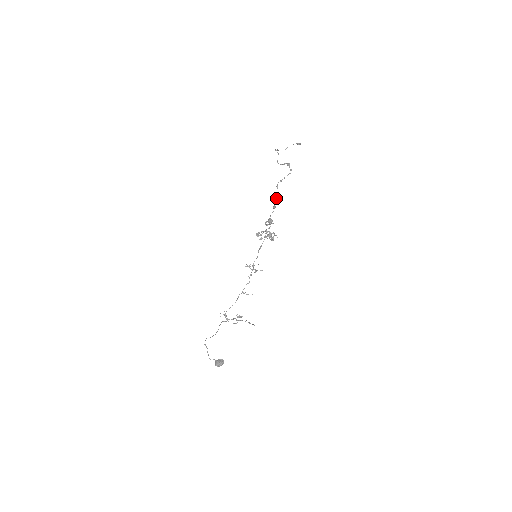
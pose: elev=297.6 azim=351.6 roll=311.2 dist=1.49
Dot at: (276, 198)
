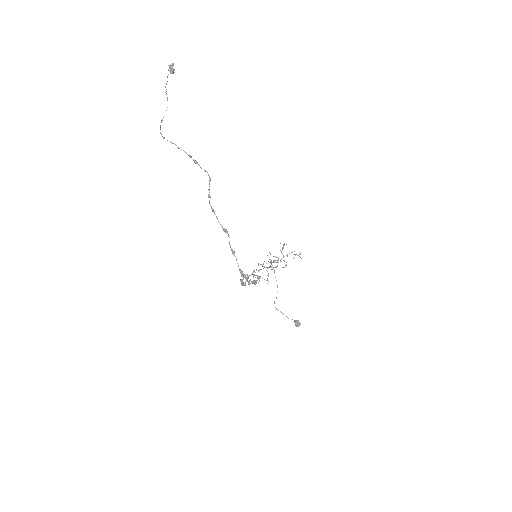
Dot at: occluded
